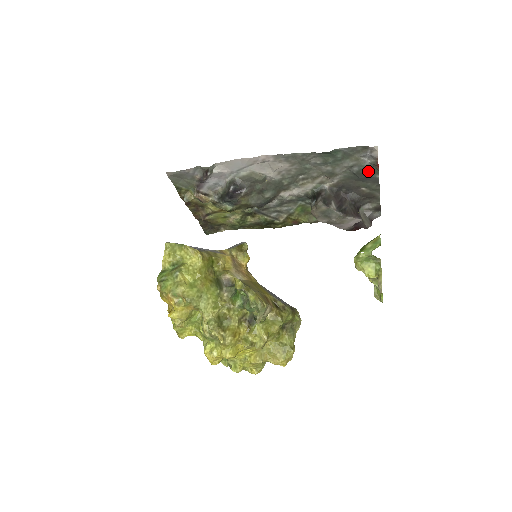
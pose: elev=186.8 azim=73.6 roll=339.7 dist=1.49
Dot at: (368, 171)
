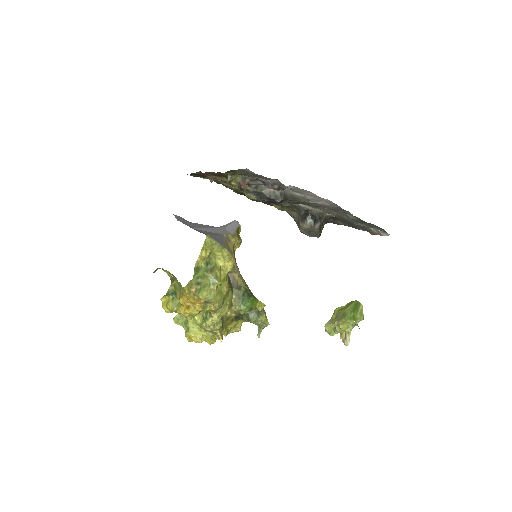
Dot at: (362, 227)
